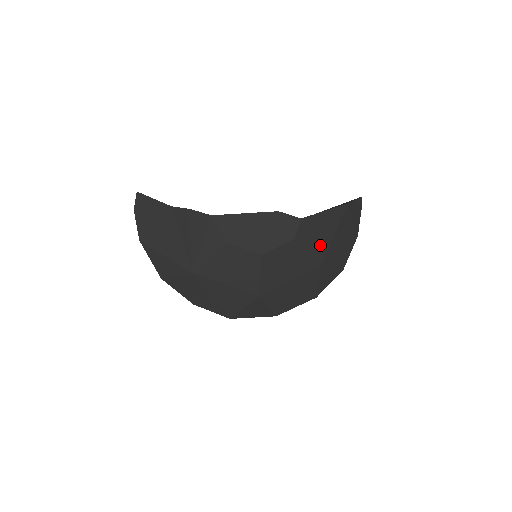
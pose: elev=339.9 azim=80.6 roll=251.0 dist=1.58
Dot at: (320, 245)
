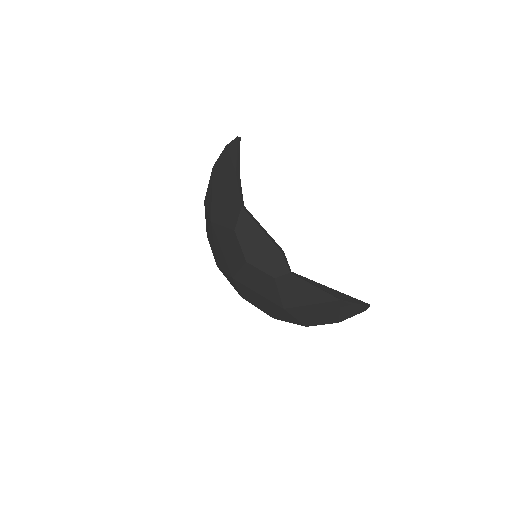
Dot at: (293, 299)
